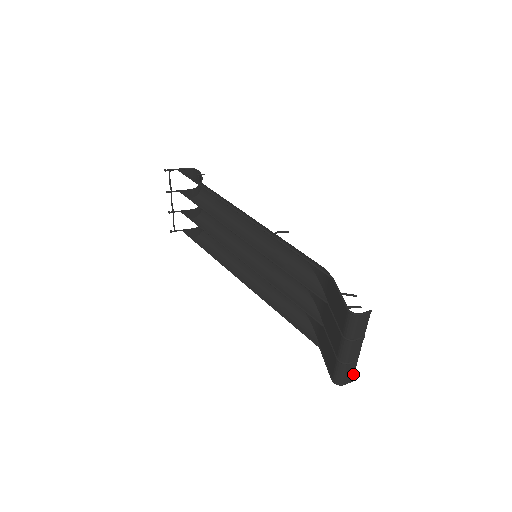
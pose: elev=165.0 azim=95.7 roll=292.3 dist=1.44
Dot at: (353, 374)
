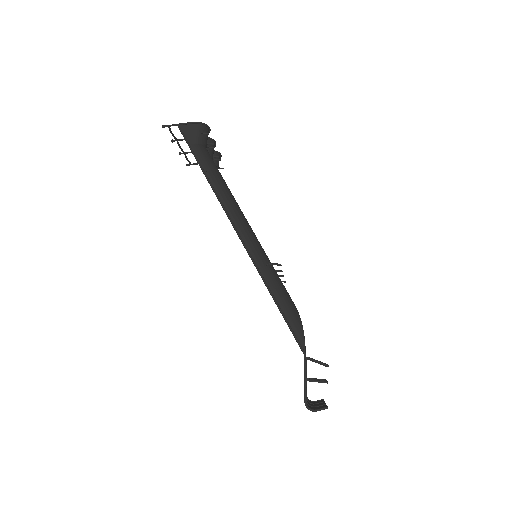
Dot at: (323, 400)
